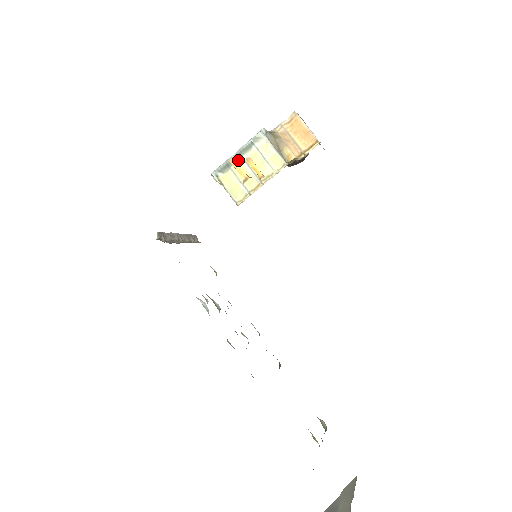
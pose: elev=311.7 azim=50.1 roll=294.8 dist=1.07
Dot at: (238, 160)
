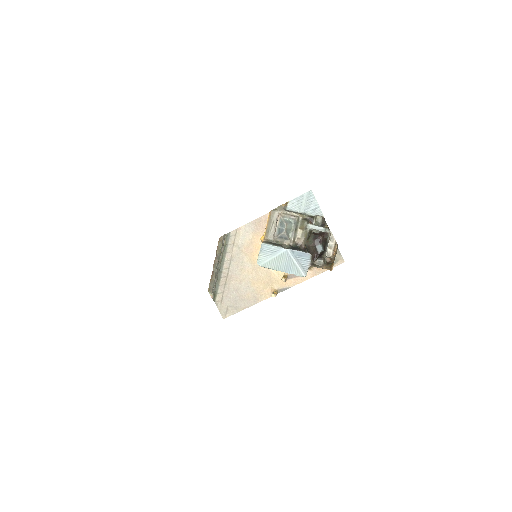
Dot at: (279, 269)
